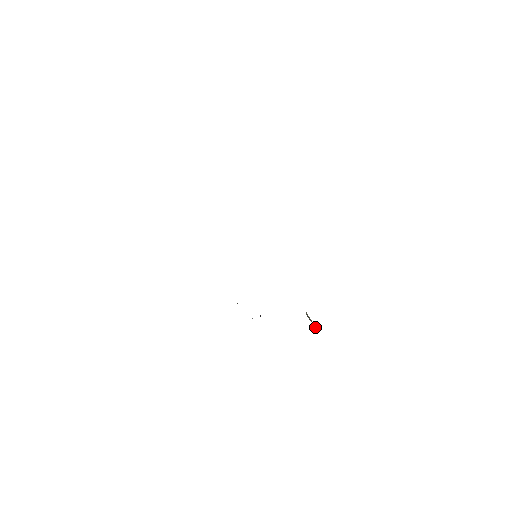
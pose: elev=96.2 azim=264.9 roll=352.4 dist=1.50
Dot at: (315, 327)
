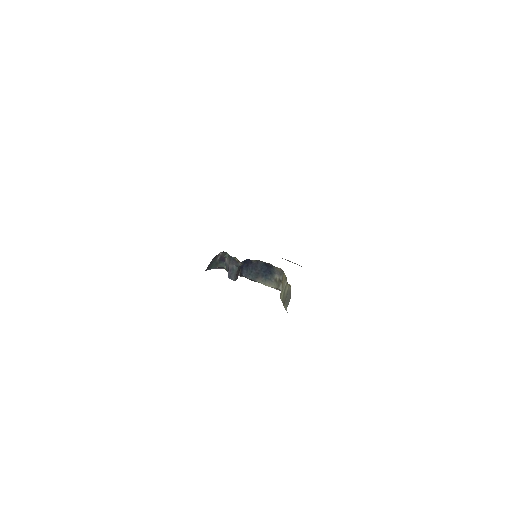
Dot at: (286, 297)
